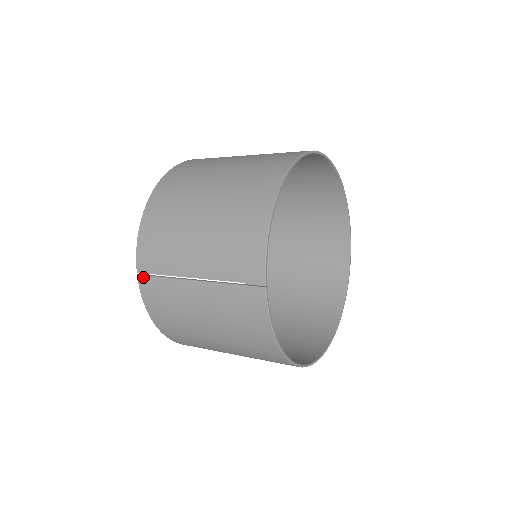
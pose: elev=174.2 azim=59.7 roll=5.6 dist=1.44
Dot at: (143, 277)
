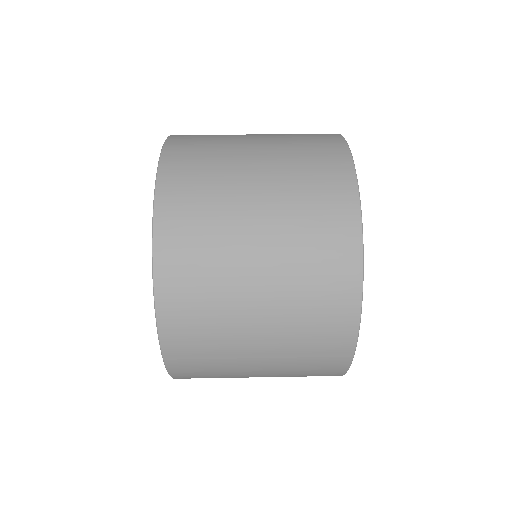
Dot at: (174, 361)
